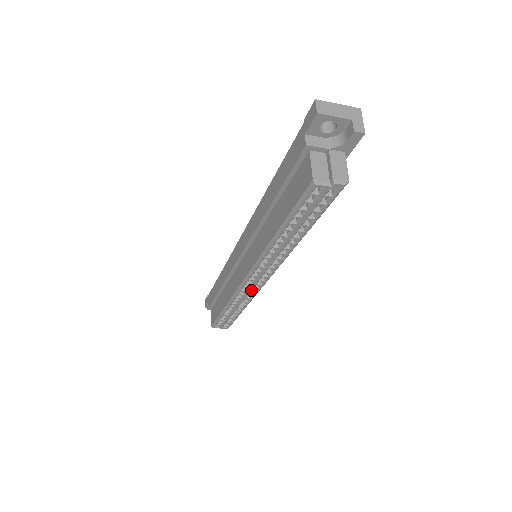
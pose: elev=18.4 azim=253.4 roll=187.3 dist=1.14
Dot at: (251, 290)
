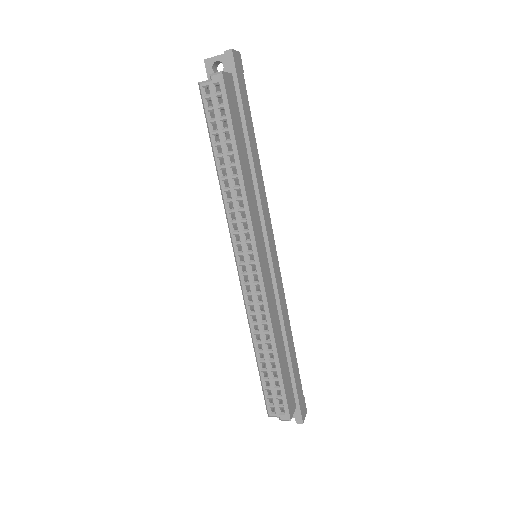
Dot at: (255, 292)
